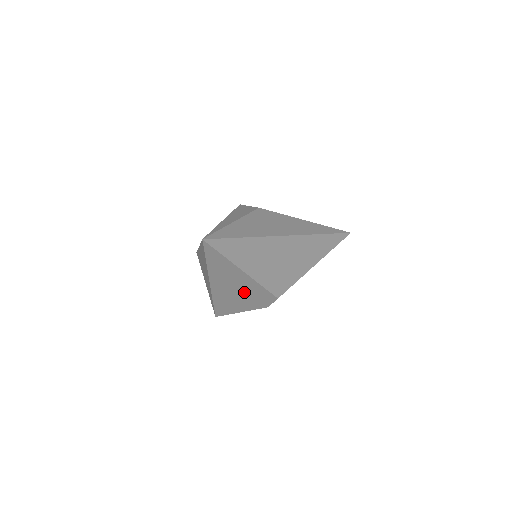
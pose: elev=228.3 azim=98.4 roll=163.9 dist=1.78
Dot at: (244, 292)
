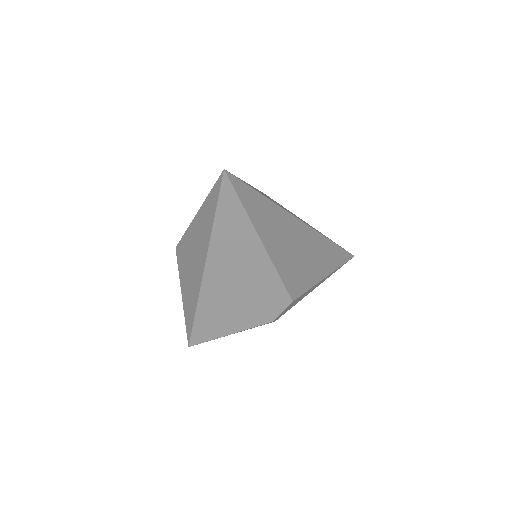
Dot at: (248, 289)
